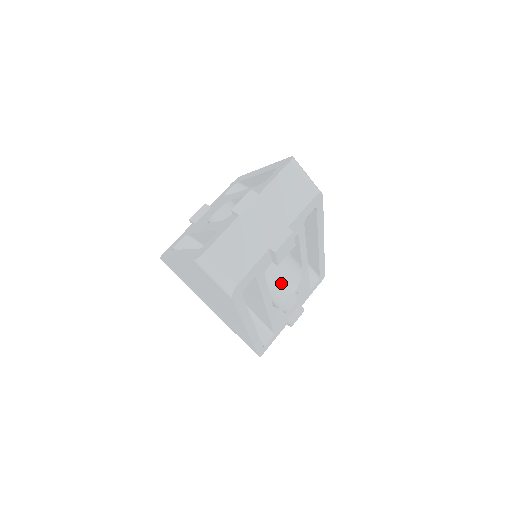
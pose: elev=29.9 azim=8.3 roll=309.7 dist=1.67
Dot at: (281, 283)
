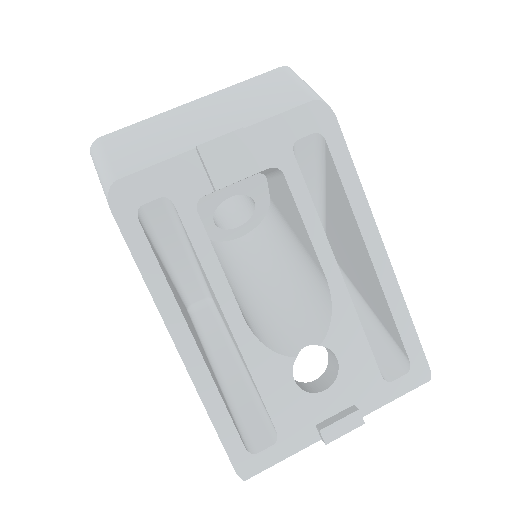
Dot at: (299, 321)
